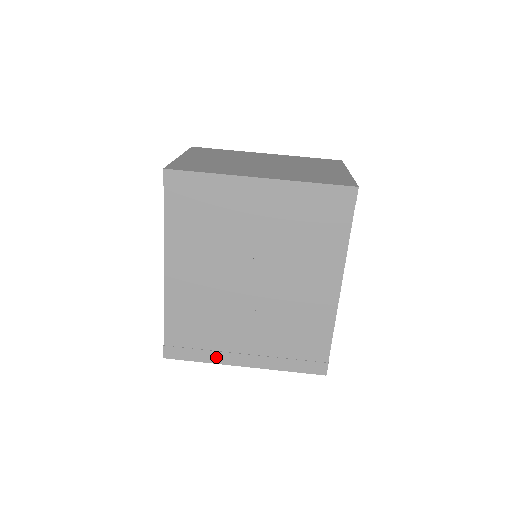
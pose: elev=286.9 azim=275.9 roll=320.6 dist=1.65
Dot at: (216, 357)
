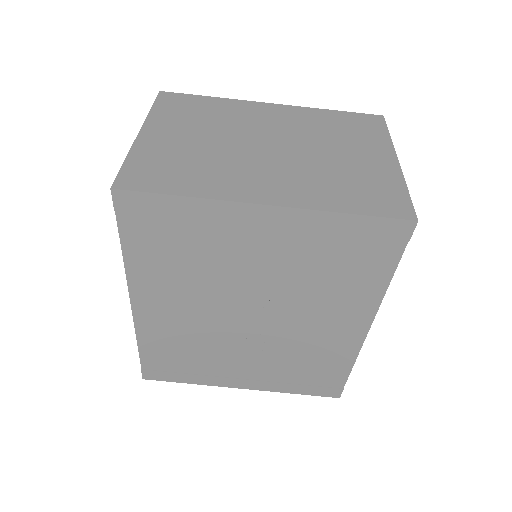
Dot at: (207, 380)
